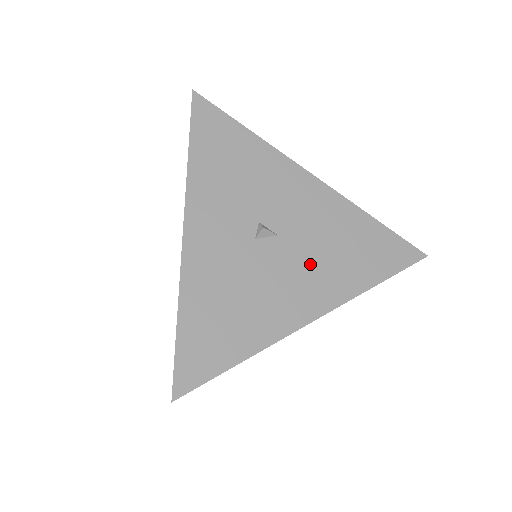
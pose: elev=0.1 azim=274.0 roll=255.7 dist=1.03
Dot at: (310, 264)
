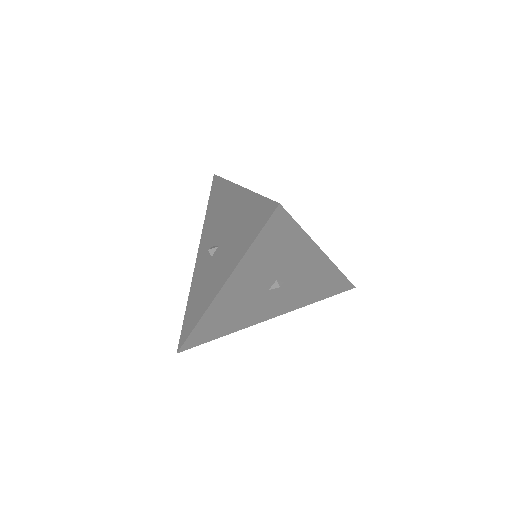
Dot at: occluded
